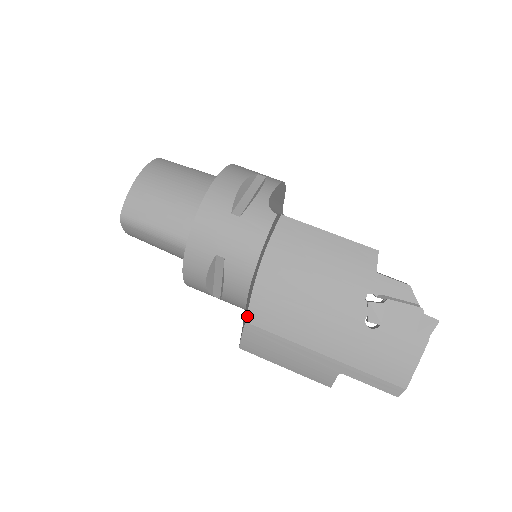
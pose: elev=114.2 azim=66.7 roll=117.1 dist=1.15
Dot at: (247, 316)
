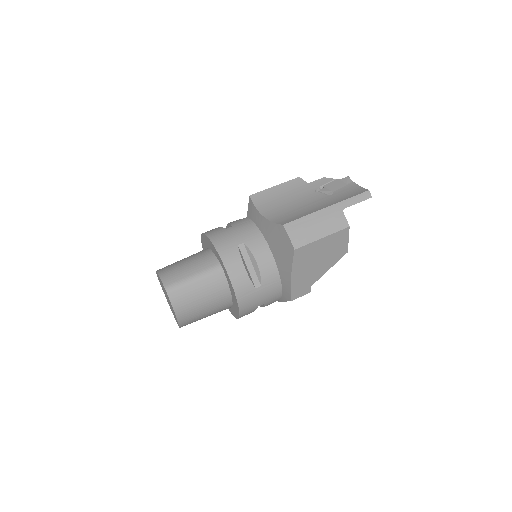
Dot at: (281, 224)
